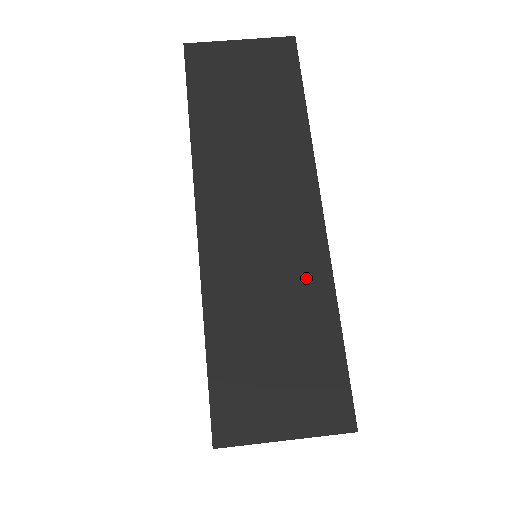
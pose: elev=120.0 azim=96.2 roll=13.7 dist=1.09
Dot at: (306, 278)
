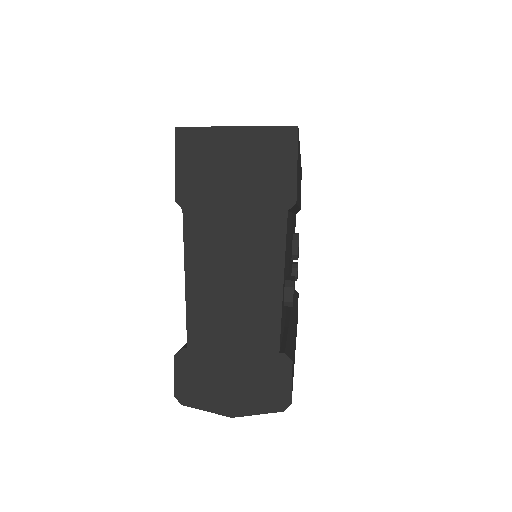
Dot at: occluded
